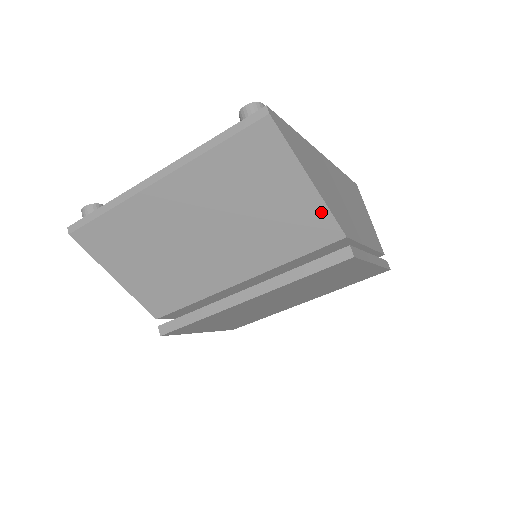
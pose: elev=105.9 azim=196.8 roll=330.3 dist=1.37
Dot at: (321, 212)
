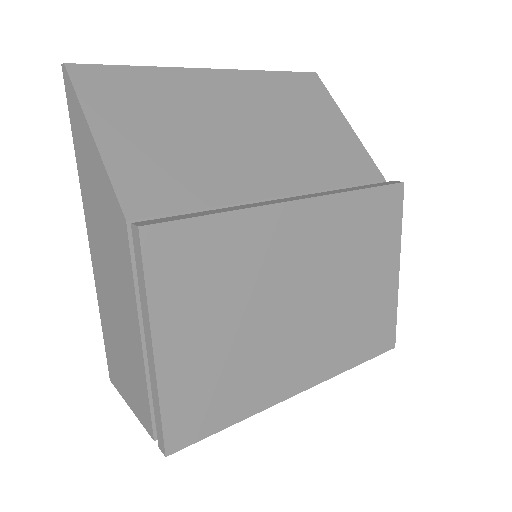
Dot at: (360, 150)
